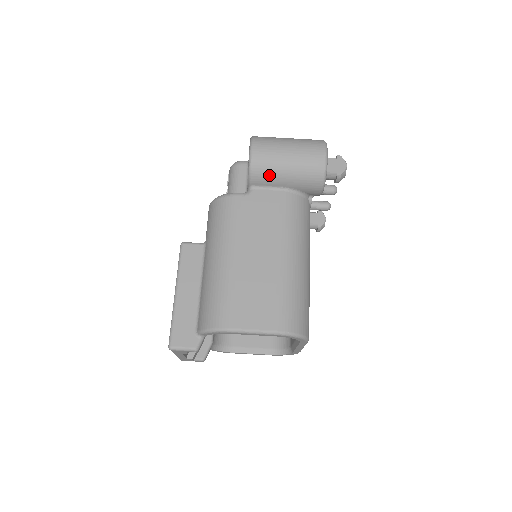
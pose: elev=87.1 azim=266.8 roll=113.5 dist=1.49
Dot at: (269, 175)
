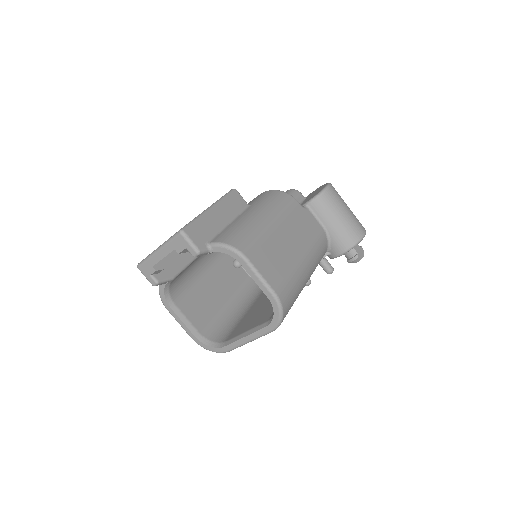
Dot at: (326, 210)
